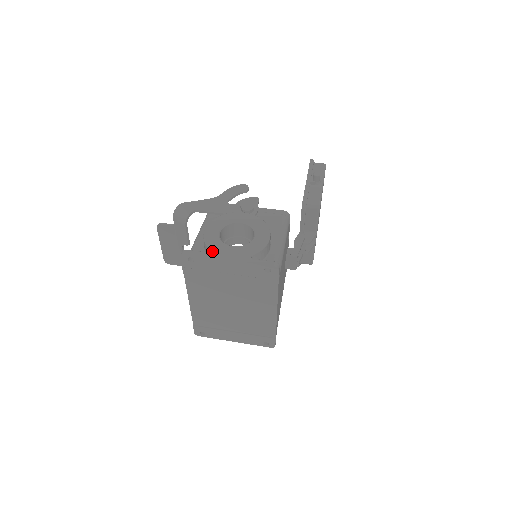
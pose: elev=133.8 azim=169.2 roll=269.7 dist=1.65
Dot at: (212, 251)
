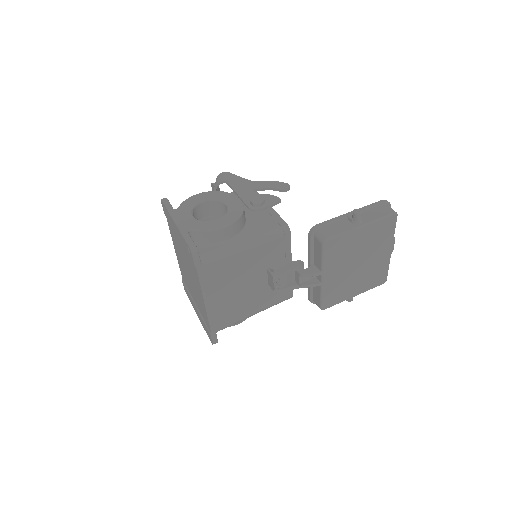
Dot at: (176, 209)
